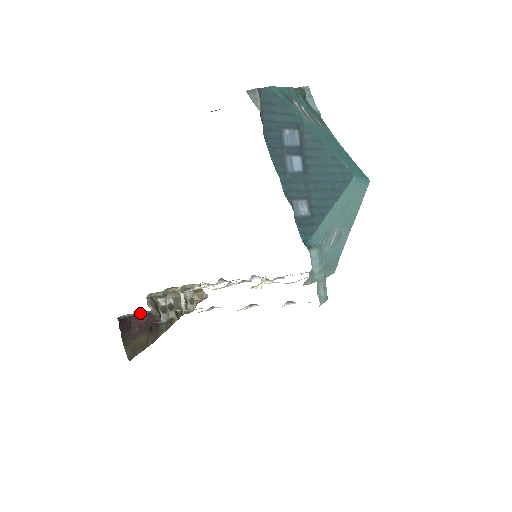
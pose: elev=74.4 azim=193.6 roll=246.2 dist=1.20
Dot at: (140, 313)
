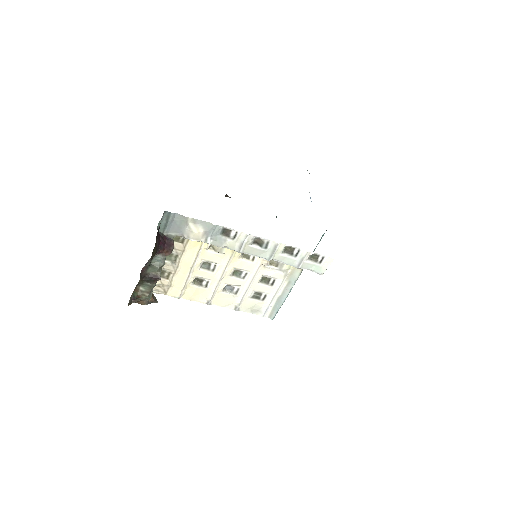
Dot at: (163, 234)
